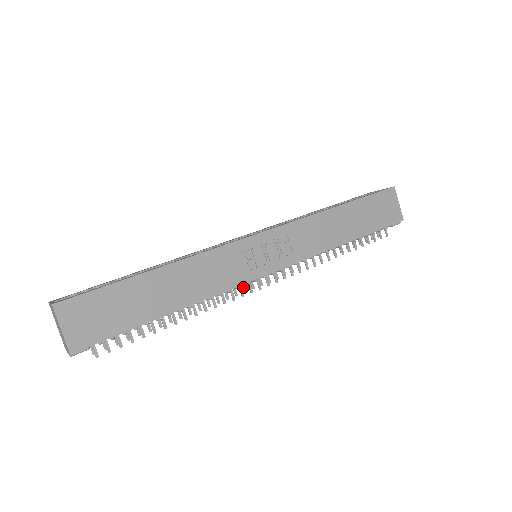
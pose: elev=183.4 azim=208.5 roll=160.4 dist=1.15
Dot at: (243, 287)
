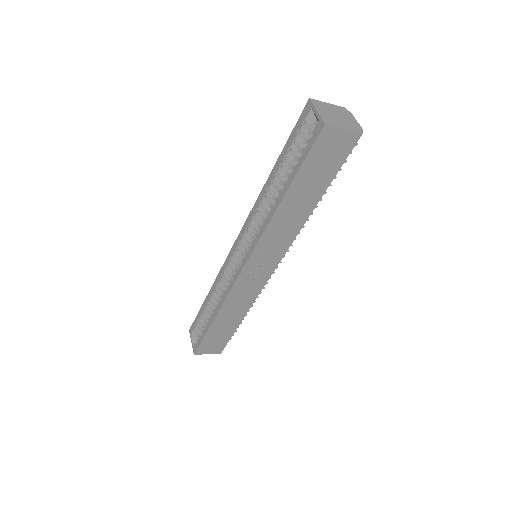
Dot at: occluded
